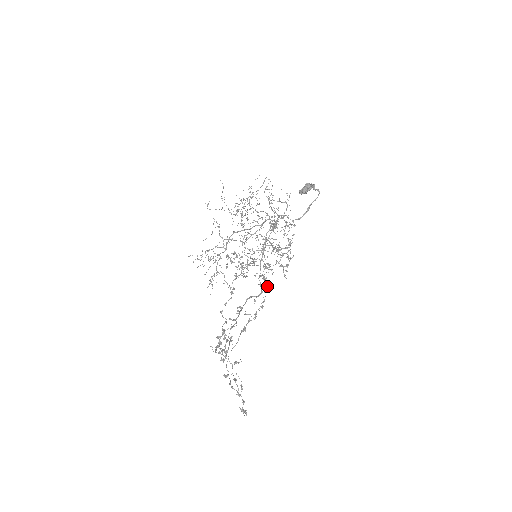
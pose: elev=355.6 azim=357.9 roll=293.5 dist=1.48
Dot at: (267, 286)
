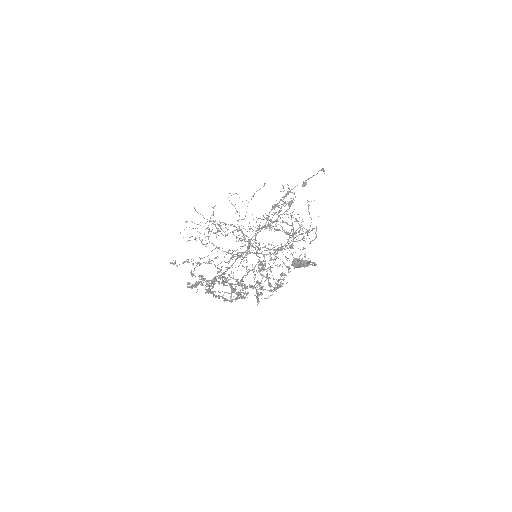
Dot at: occluded
